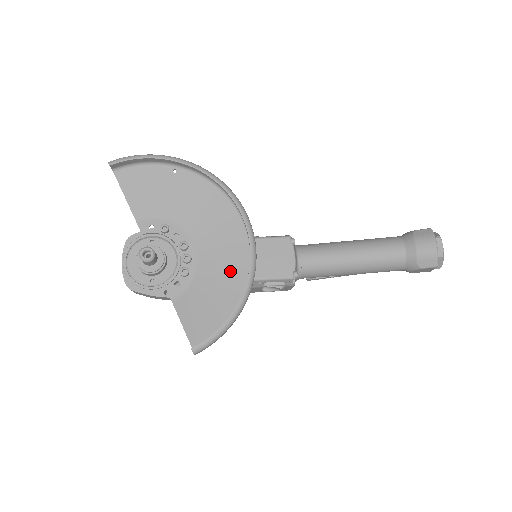
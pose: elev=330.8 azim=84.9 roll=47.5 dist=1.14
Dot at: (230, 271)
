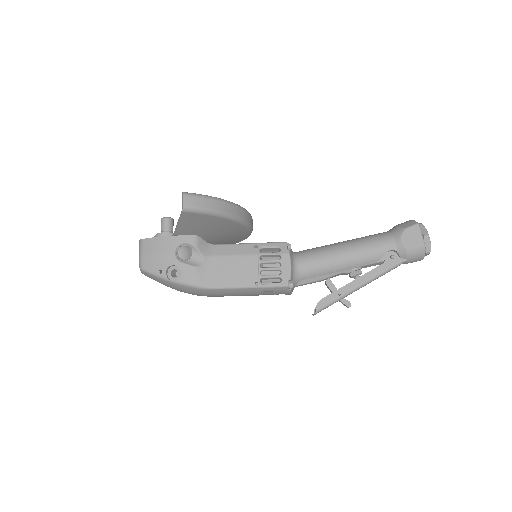
Dot at: (229, 230)
